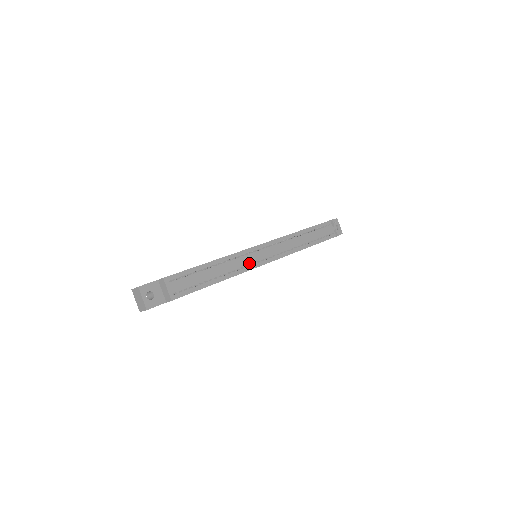
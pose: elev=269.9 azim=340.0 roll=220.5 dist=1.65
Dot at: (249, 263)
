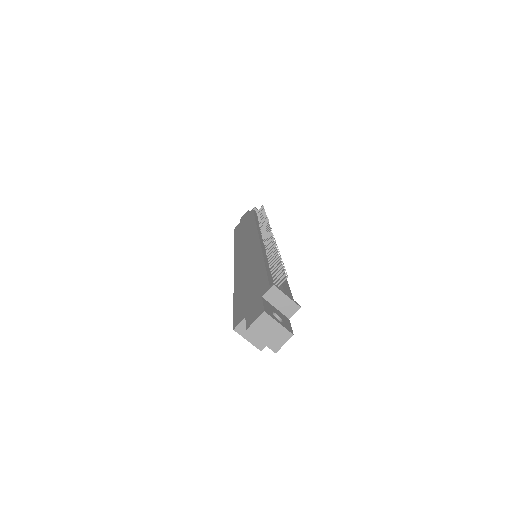
Dot at: occluded
